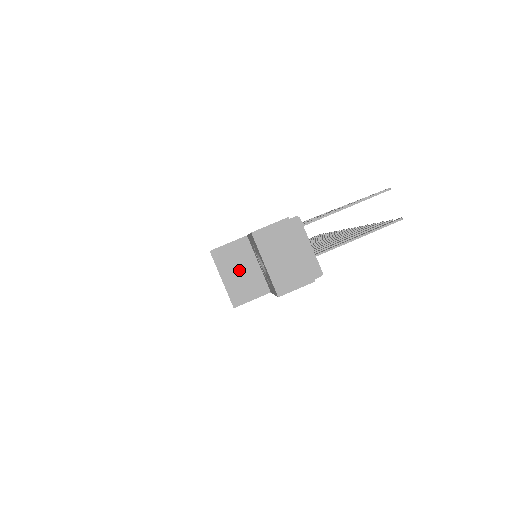
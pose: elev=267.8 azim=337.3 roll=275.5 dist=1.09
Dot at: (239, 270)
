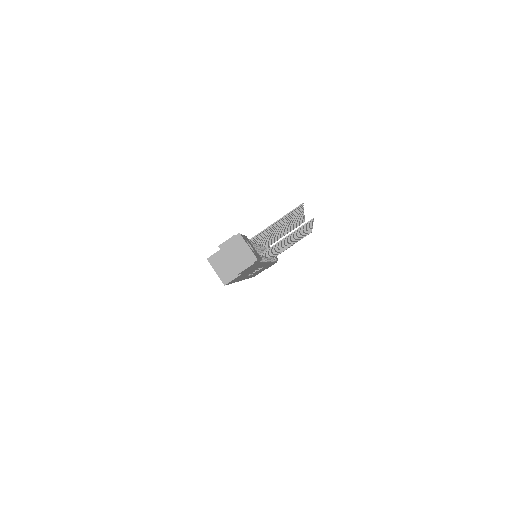
Dot at: (223, 266)
